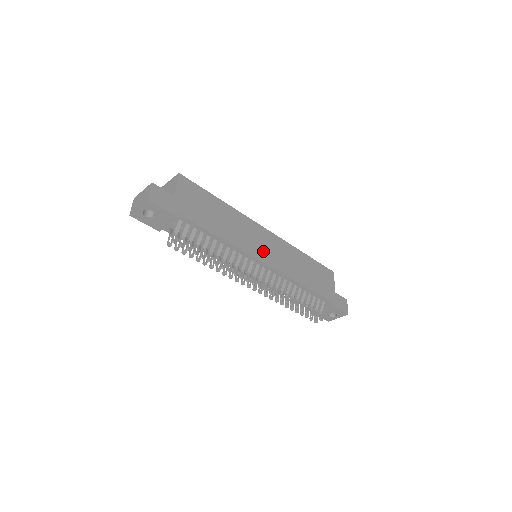
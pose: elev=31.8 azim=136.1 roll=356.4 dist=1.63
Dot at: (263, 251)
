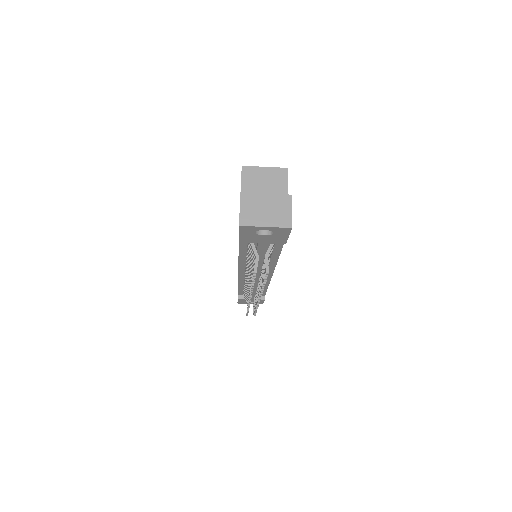
Dot at: occluded
